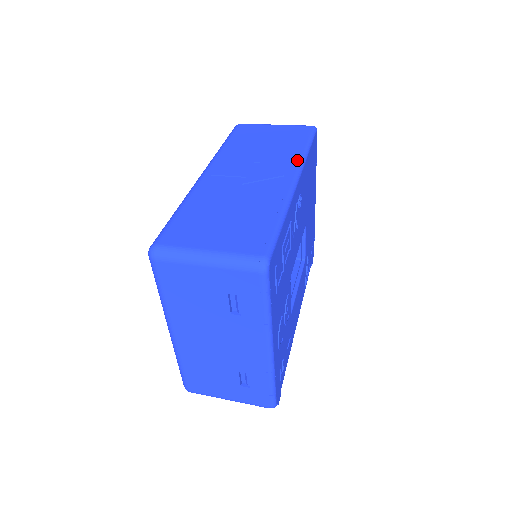
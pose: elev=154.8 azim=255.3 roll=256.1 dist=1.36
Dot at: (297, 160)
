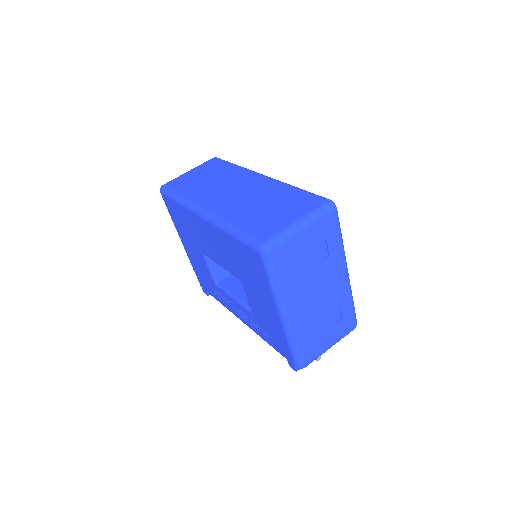
Dot at: (245, 170)
